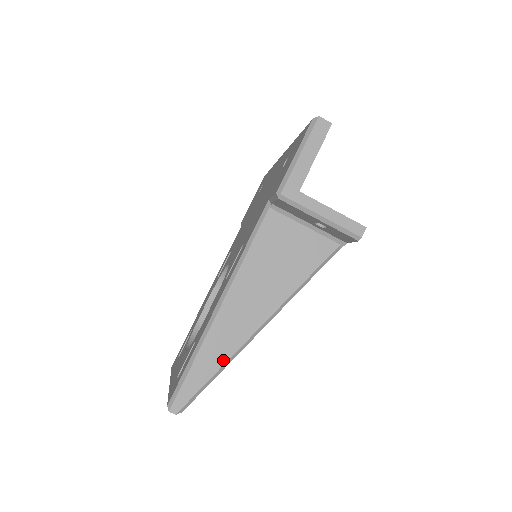
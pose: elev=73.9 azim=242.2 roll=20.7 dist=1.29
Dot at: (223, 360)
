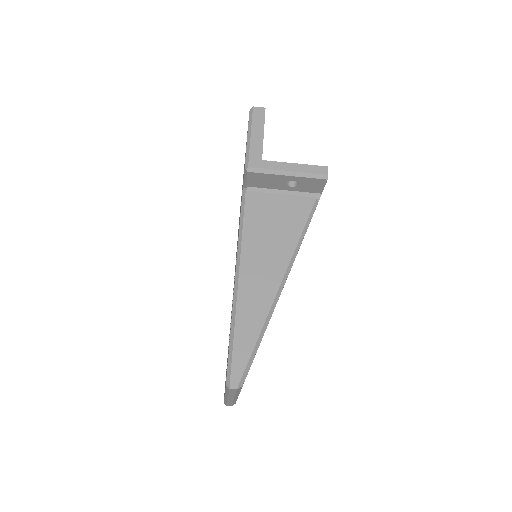
Dot at: (260, 324)
